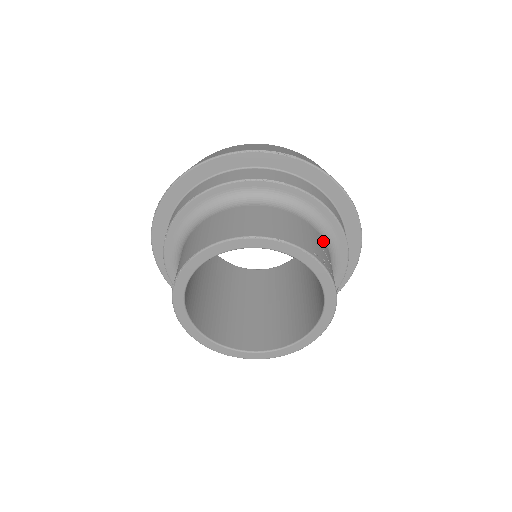
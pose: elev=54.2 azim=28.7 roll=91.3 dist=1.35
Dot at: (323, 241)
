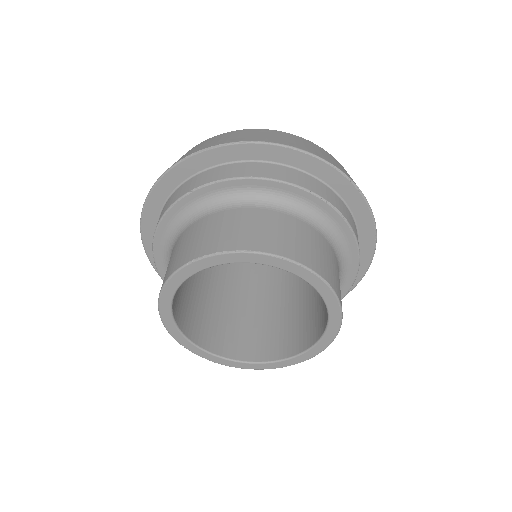
Dot at: occluded
